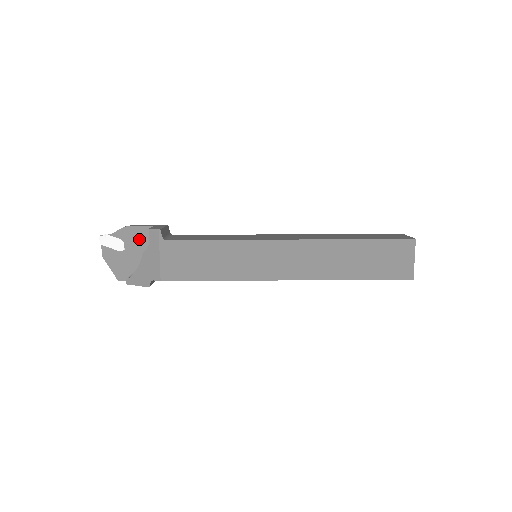
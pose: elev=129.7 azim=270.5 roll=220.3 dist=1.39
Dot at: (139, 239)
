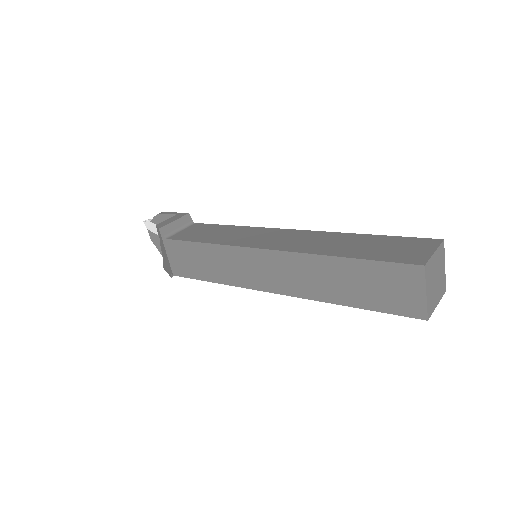
Dot at: occluded
